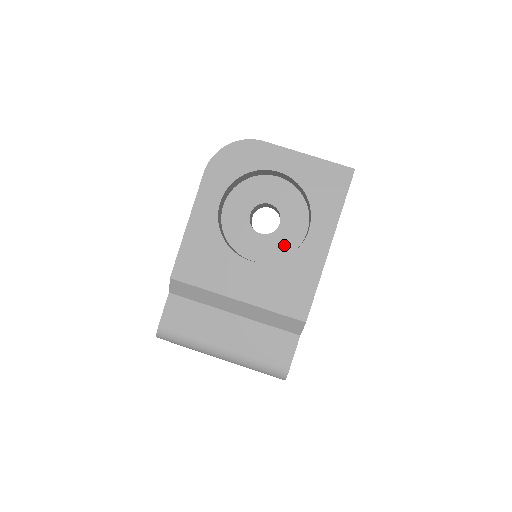
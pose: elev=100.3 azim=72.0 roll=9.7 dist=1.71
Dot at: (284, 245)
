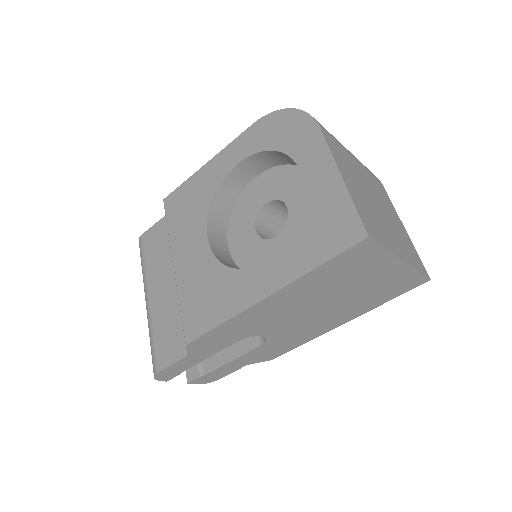
Dot at: (260, 261)
